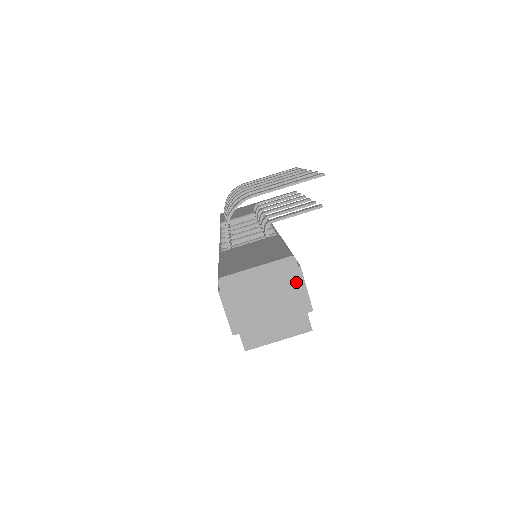
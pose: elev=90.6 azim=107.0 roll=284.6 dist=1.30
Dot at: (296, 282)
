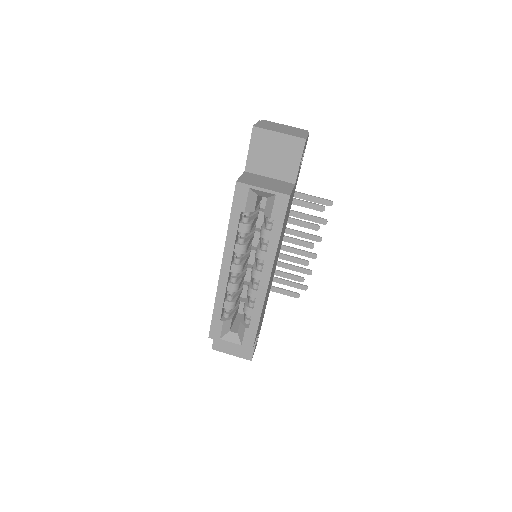
Dot at: (303, 133)
